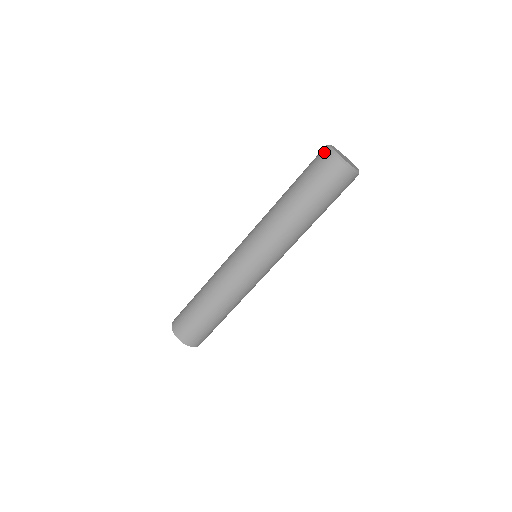
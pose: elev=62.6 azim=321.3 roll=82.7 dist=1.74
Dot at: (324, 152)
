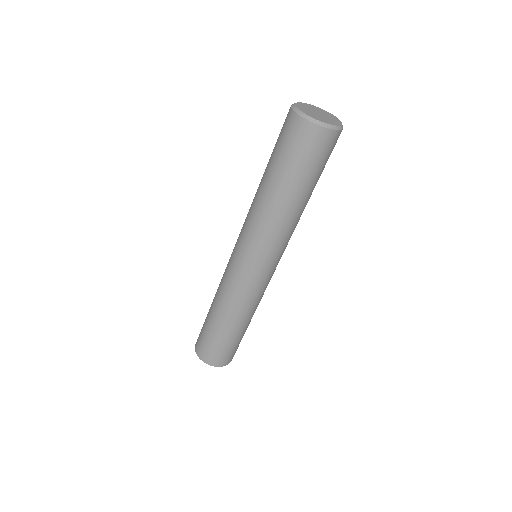
Dot at: (303, 127)
